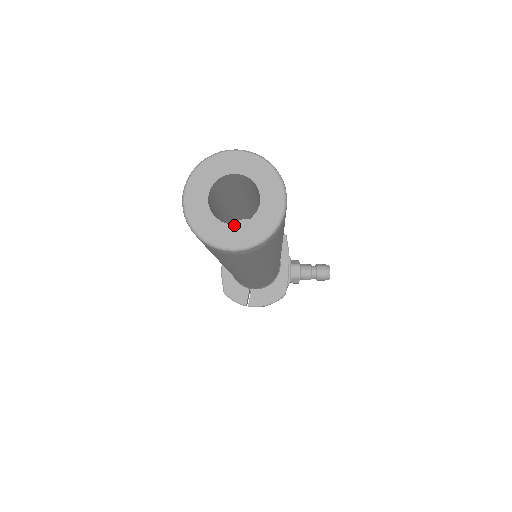
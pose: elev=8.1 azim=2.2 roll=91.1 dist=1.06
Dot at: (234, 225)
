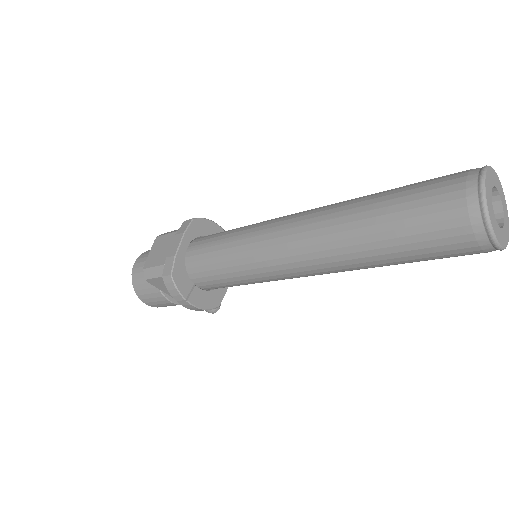
Dot at: (498, 225)
